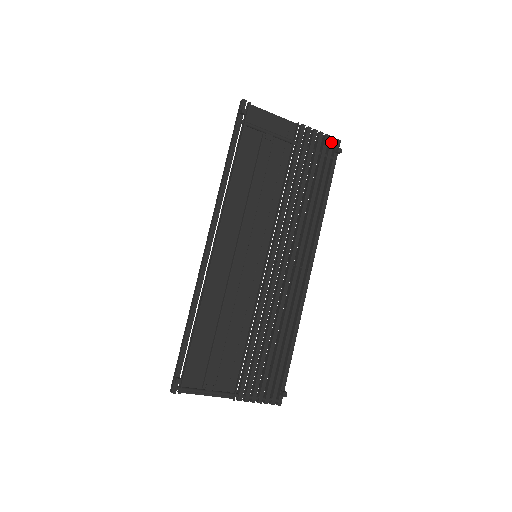
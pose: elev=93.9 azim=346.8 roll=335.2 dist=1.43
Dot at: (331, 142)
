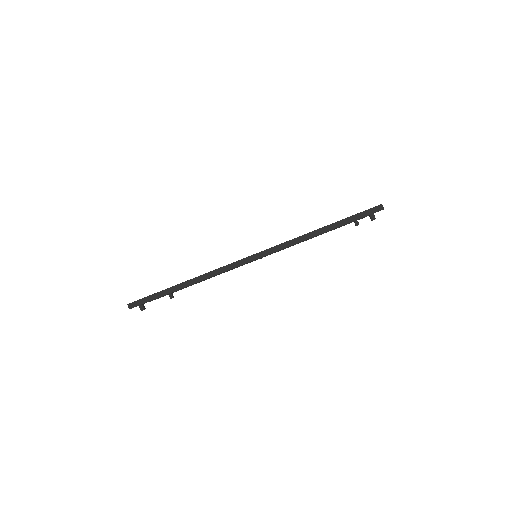
Dot at: (362, 218)
